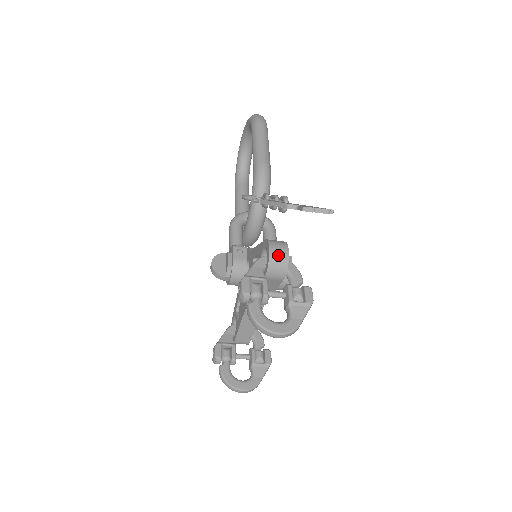
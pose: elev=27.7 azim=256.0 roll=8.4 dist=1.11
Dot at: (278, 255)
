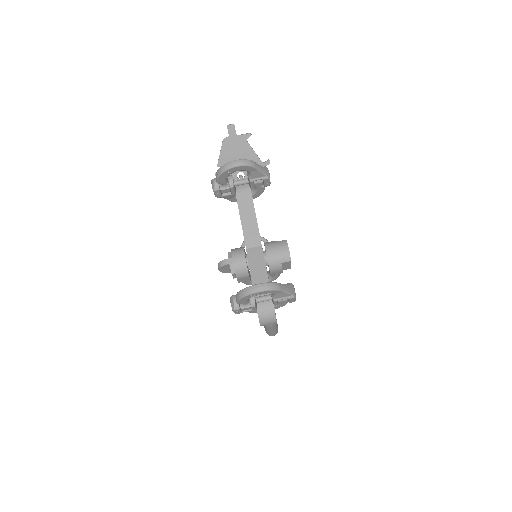
Dot at: occluded
